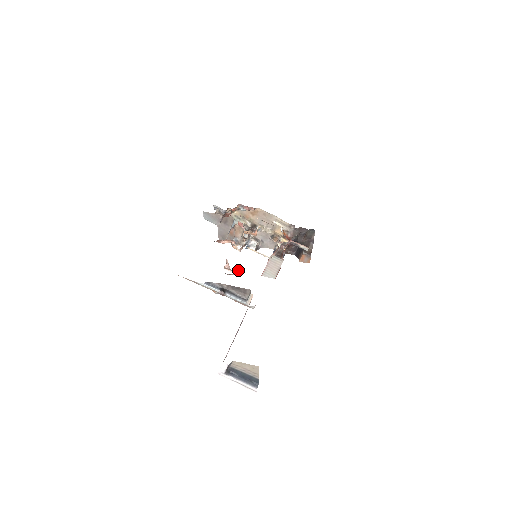
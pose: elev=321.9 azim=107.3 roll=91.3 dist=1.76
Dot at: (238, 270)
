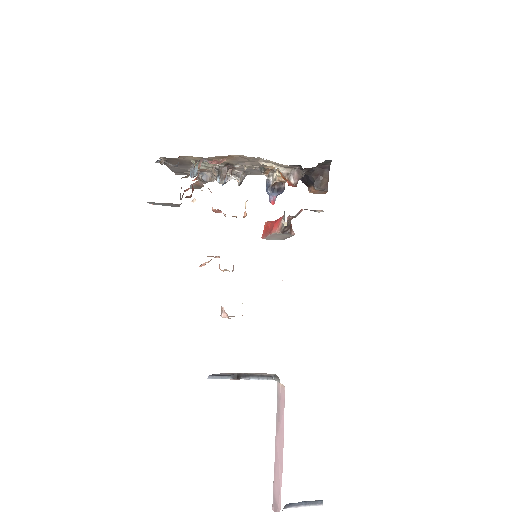
Dot at: occluded
